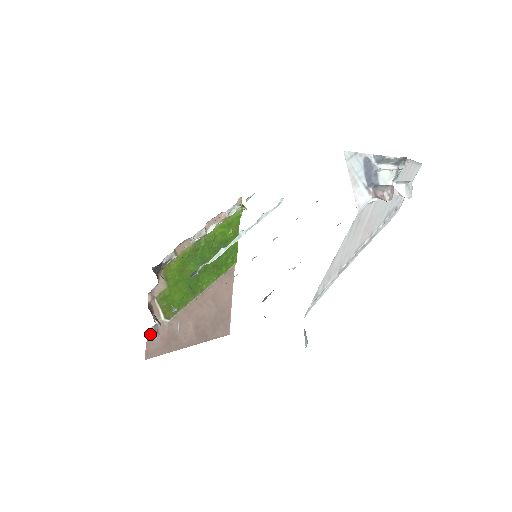
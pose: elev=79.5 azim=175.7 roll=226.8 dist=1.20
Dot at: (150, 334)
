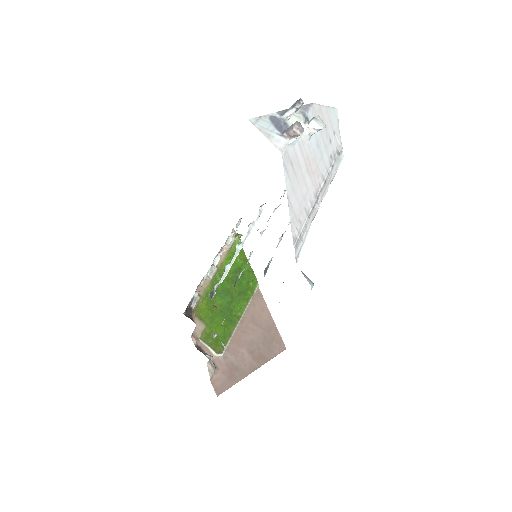
Dot at: (210, 371)
